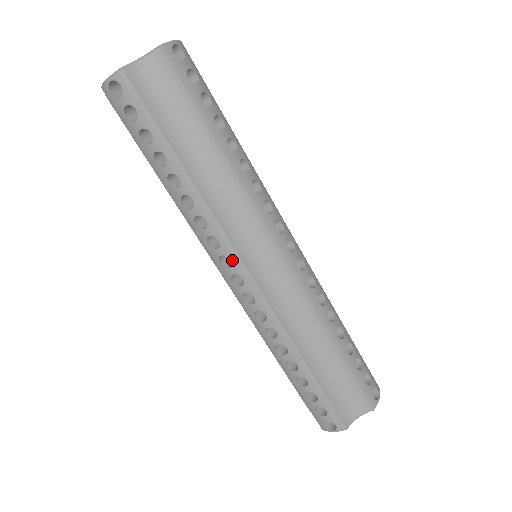
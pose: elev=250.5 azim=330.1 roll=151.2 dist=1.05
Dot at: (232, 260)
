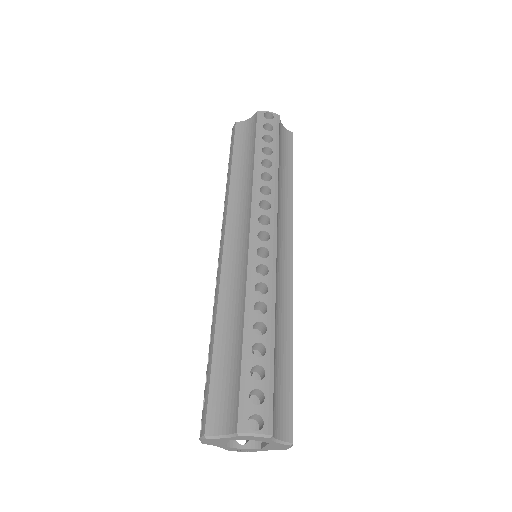
Dot at: (271, 222)
